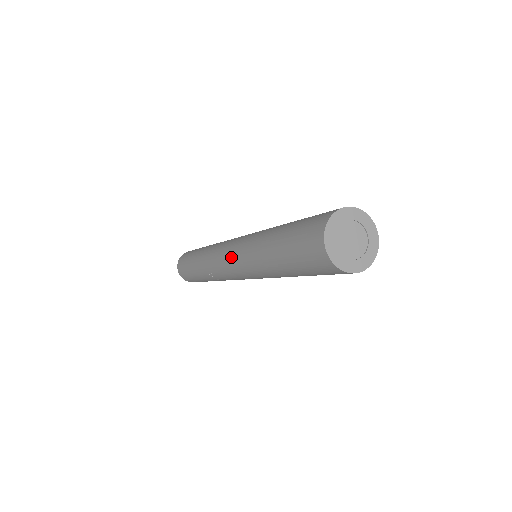
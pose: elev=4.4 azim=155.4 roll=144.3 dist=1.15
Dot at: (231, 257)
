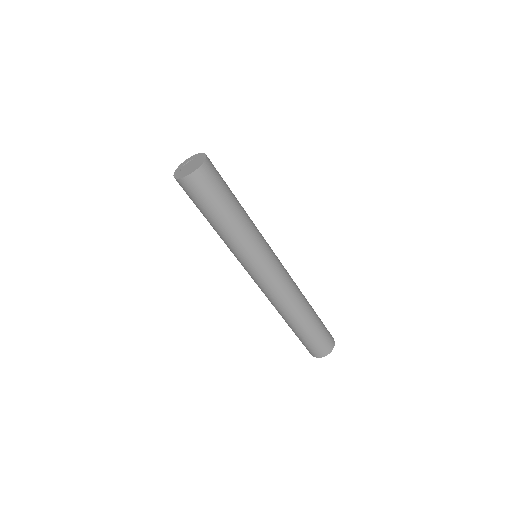
Dot at: occluded
